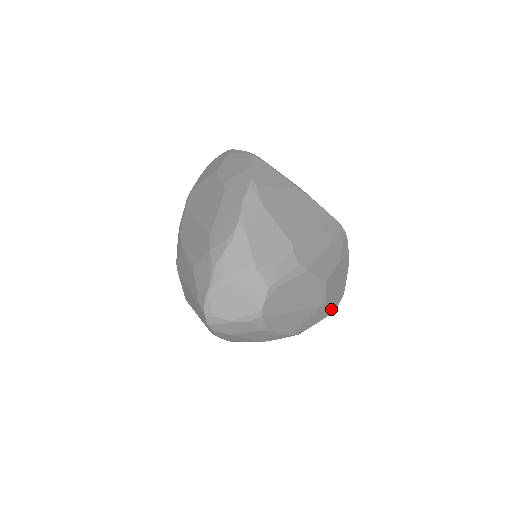
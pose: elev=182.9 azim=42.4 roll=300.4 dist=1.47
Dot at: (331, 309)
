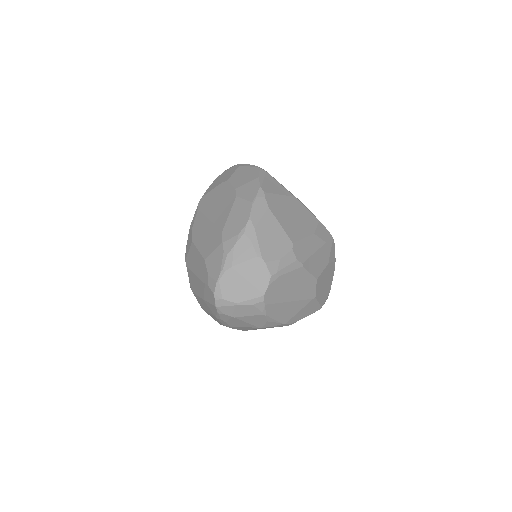
Dot at: (318, 306)
